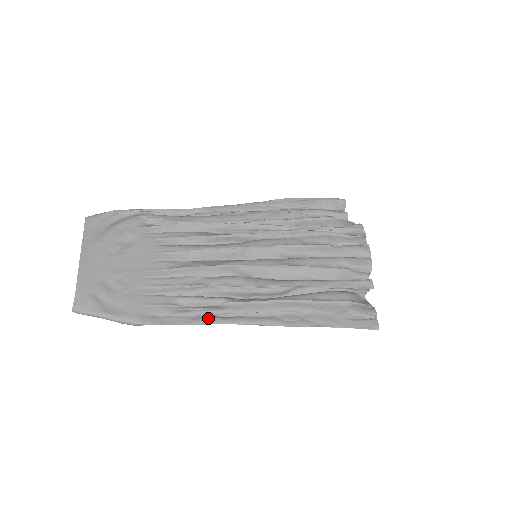
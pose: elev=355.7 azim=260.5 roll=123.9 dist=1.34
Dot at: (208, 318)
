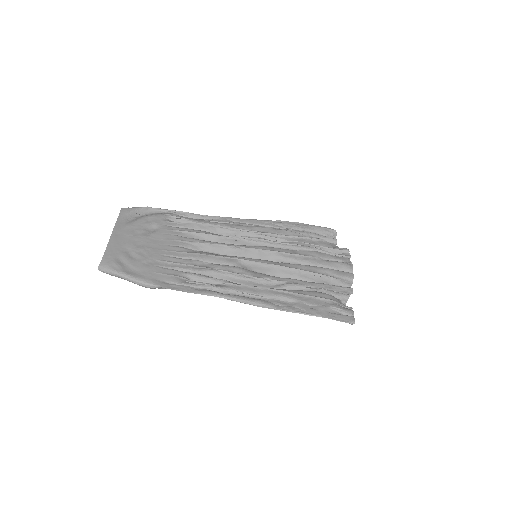
Dot at: (209, 291)
